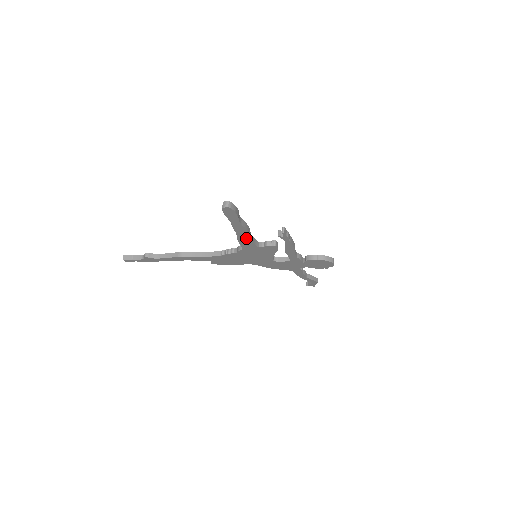
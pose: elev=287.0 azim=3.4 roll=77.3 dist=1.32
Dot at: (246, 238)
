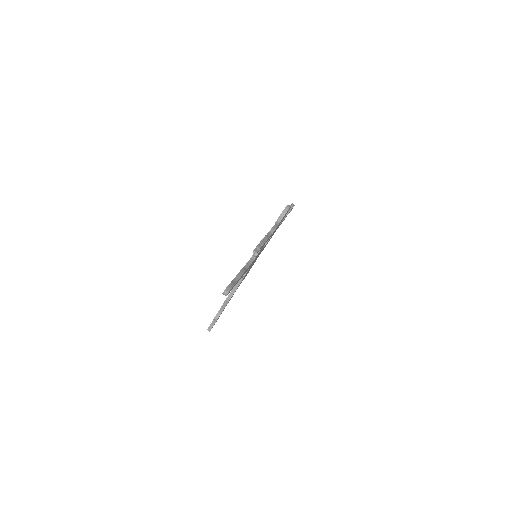
Dot at: occluded
